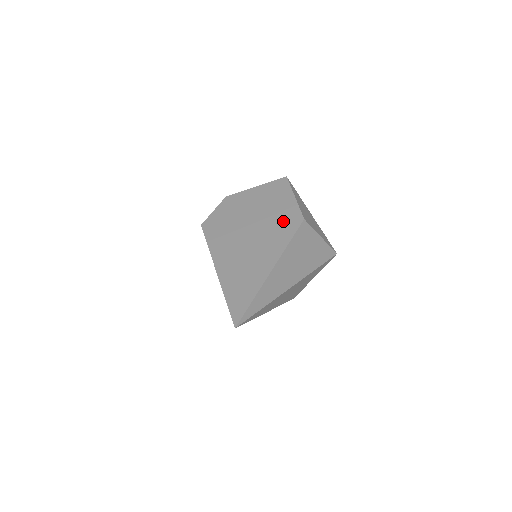
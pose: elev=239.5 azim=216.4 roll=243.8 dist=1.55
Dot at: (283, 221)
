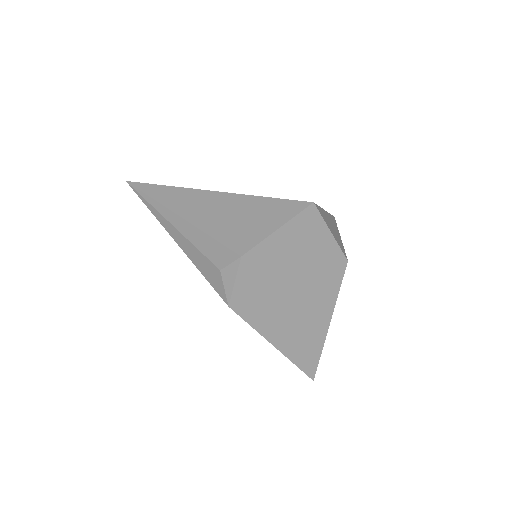
Dot at: (327, 271)
